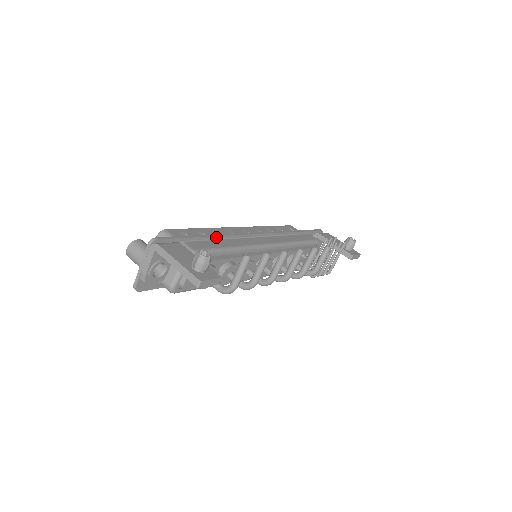
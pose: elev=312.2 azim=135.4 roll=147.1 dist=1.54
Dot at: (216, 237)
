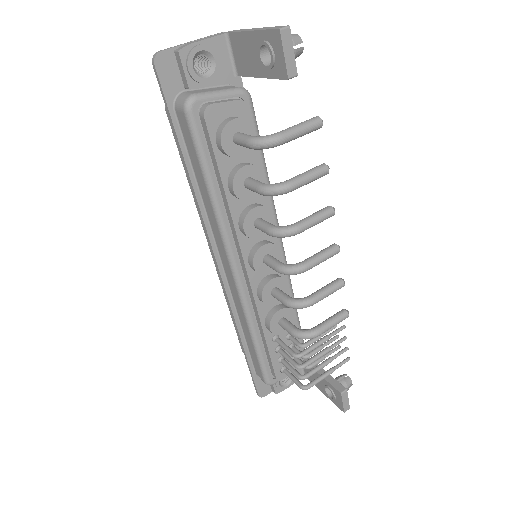
Dot at: occluded
